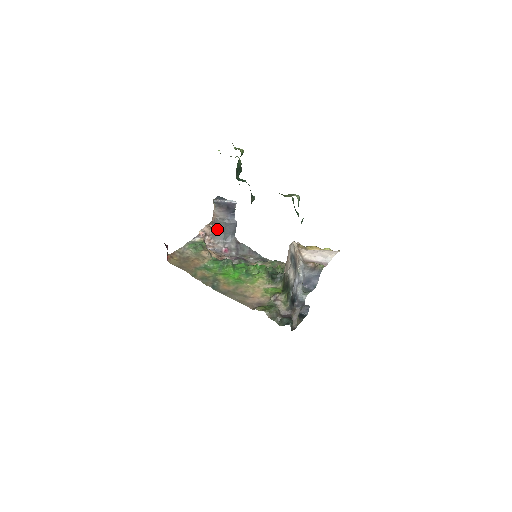
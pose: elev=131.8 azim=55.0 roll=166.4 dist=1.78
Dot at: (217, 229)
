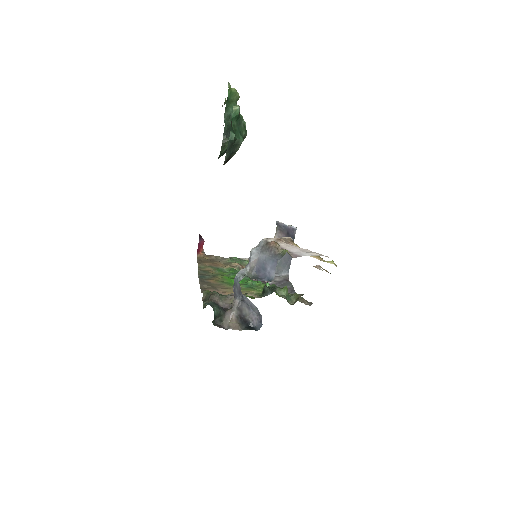
Dot at: occluded
